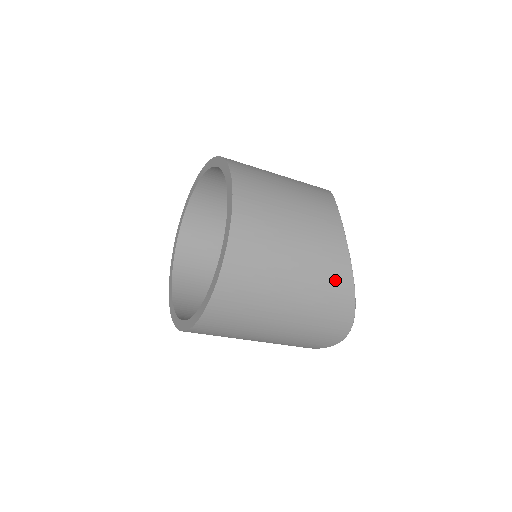
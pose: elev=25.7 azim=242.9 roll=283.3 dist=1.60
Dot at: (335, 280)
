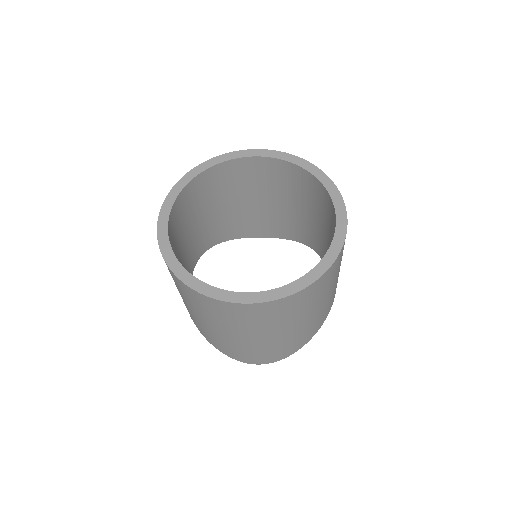
Dot at: (312, 330)
